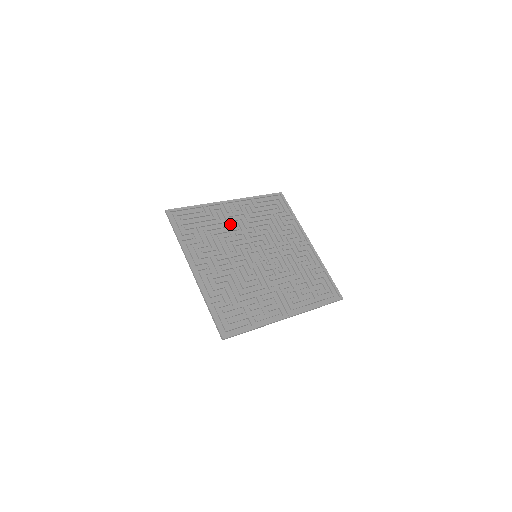
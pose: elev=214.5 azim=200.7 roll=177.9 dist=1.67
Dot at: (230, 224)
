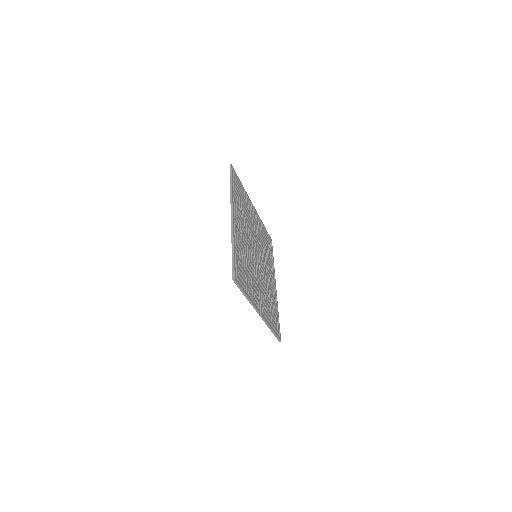
Dot at: (252, 220)
